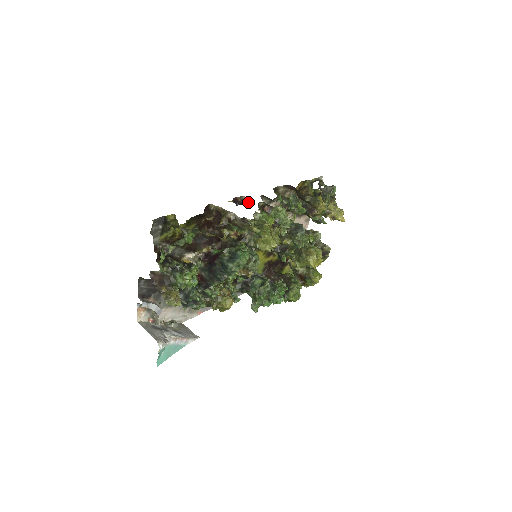
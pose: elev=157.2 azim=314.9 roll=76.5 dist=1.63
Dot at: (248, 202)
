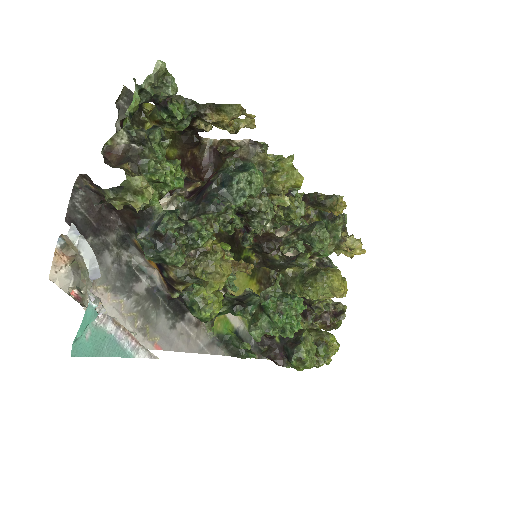
Dot at: occluded
